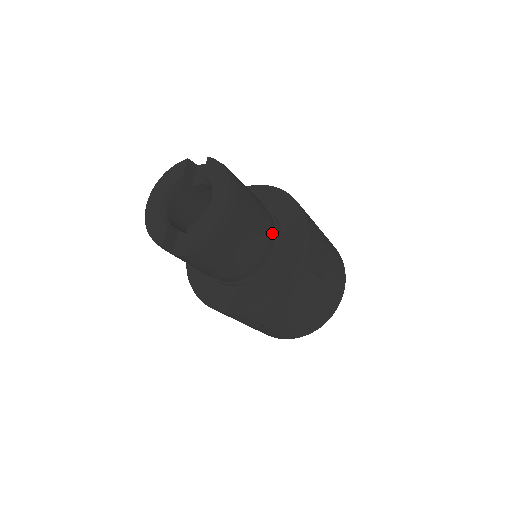
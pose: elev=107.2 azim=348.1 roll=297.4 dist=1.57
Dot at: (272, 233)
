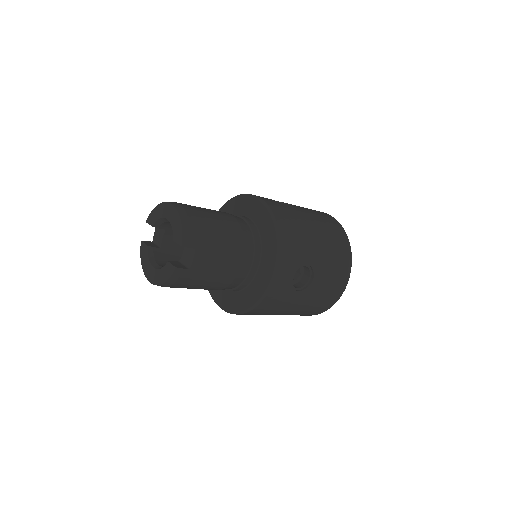
Dot at: occluded
